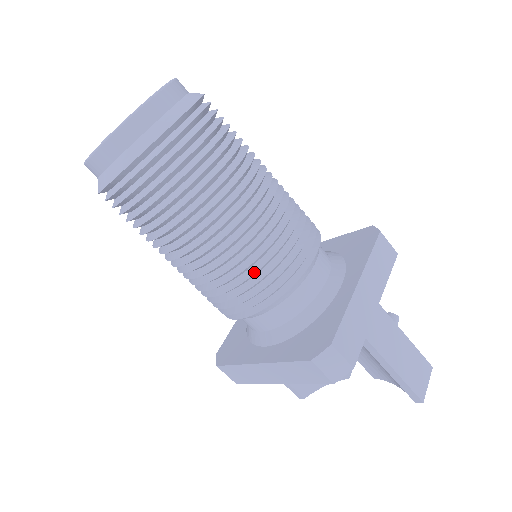
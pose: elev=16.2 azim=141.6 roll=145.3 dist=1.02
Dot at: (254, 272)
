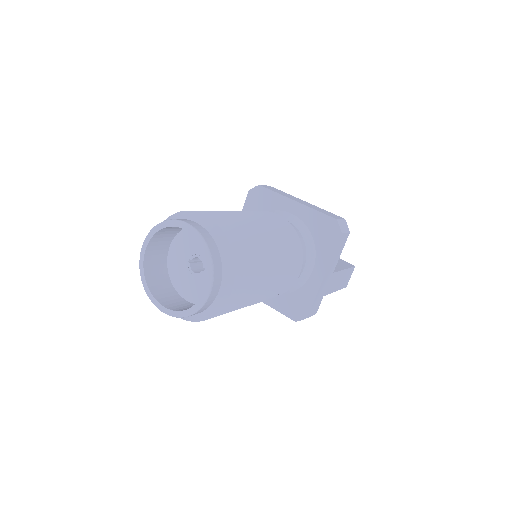
Dot at: (265, 300)
